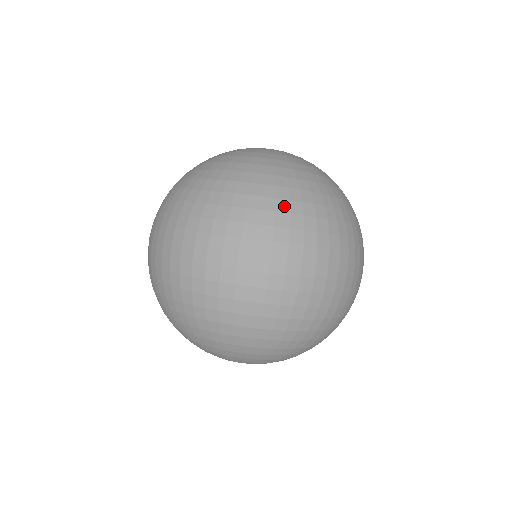
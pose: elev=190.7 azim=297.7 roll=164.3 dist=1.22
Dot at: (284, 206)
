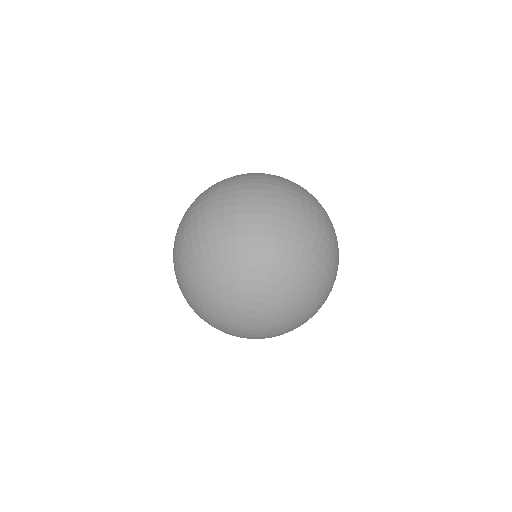
Dot at: occluded
